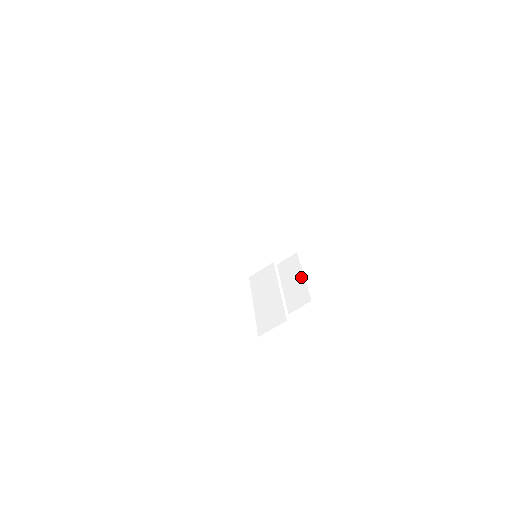
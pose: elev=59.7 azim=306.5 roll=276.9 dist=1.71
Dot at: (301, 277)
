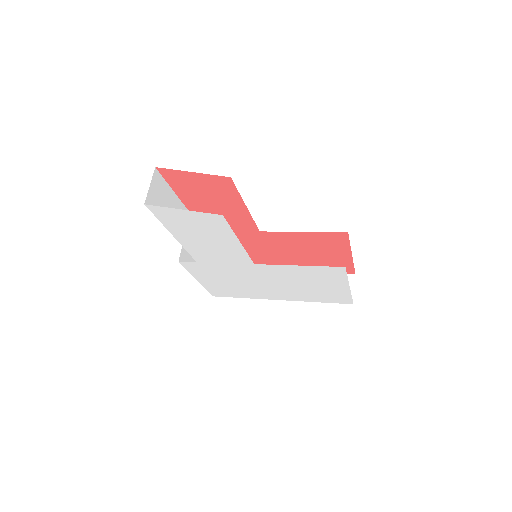
Dot at: occluded
